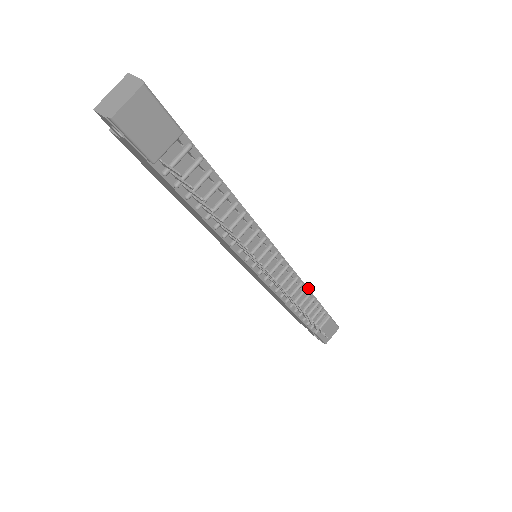
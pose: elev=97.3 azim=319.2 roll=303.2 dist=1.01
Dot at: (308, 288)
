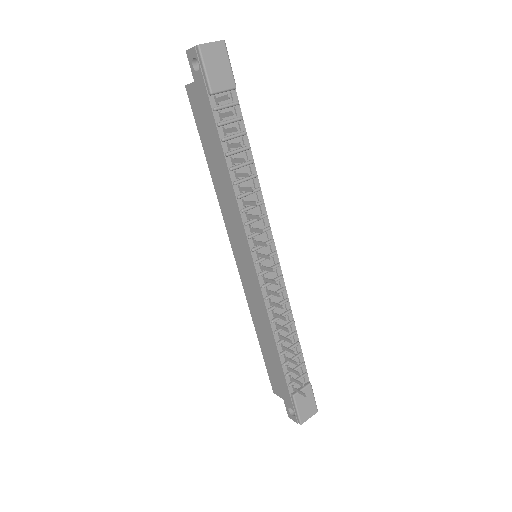
Dot at: occluded
